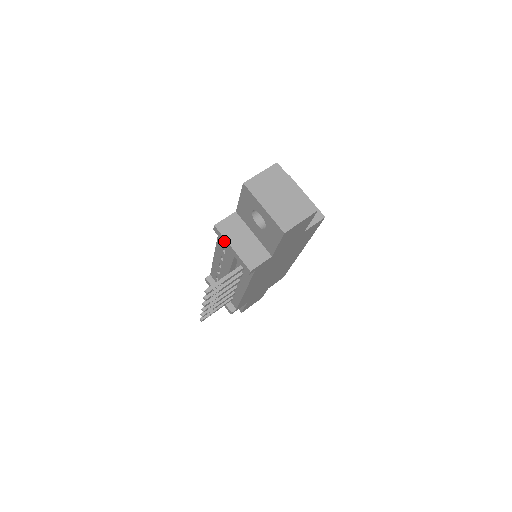
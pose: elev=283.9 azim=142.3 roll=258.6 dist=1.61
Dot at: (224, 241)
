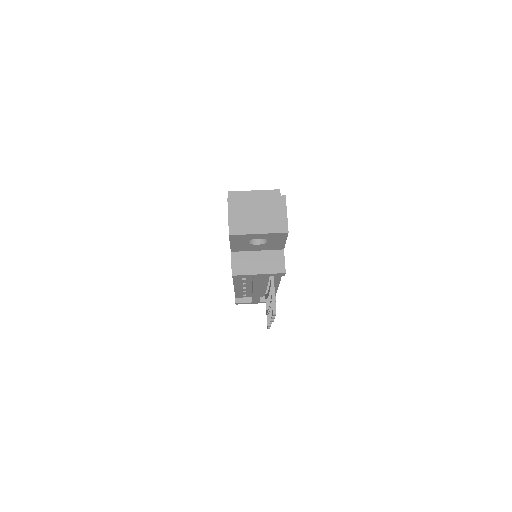
Dot at: (248, 276)
